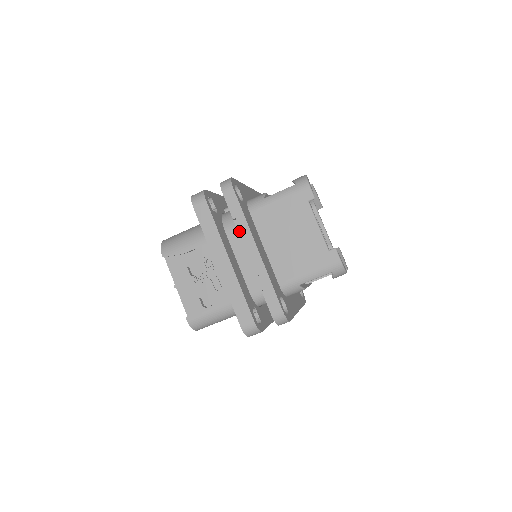
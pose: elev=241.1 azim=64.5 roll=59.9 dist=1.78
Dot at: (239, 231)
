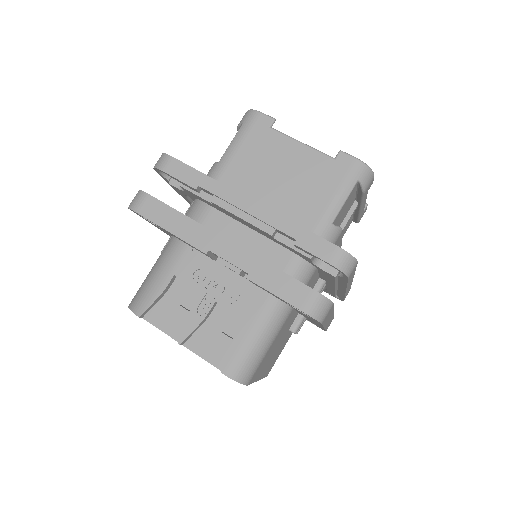
Dot at: (213, 198)
